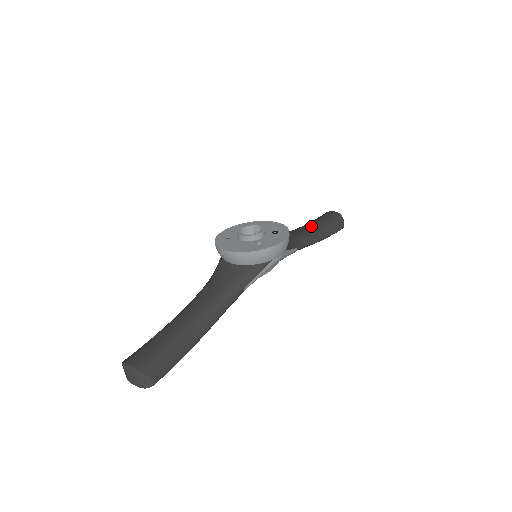
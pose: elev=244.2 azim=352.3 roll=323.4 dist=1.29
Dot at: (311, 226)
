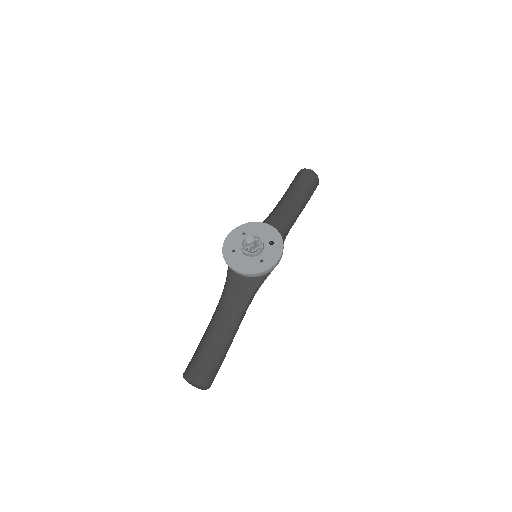
Dot at: (293, 199)
